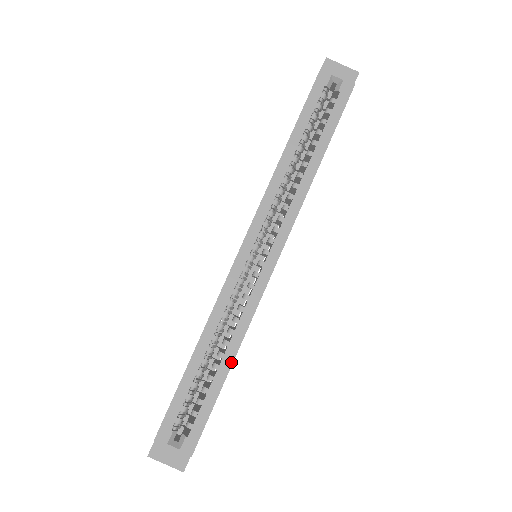
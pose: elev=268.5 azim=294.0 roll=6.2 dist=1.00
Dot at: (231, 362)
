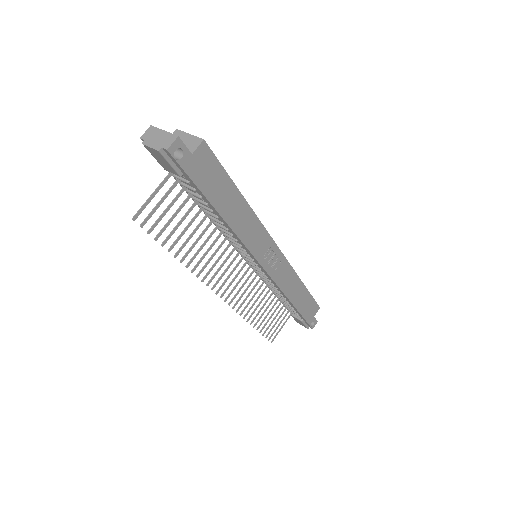
Dot at: (245, 200)
